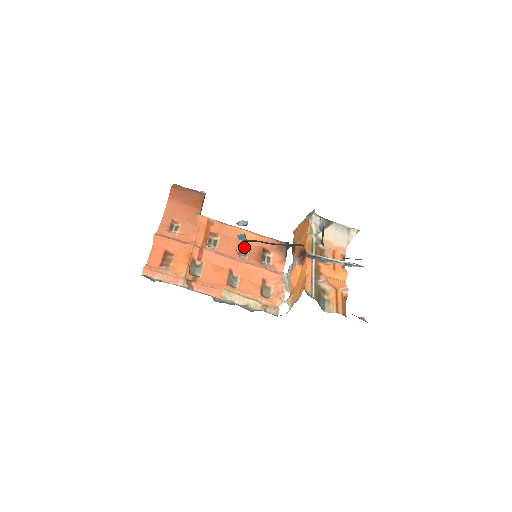
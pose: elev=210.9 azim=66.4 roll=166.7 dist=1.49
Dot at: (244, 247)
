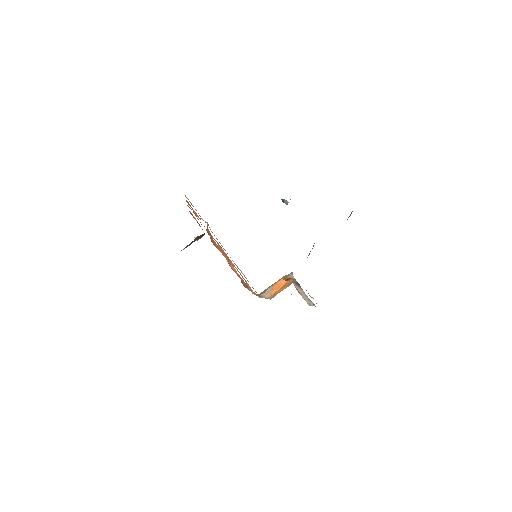
Dot at: occluded
